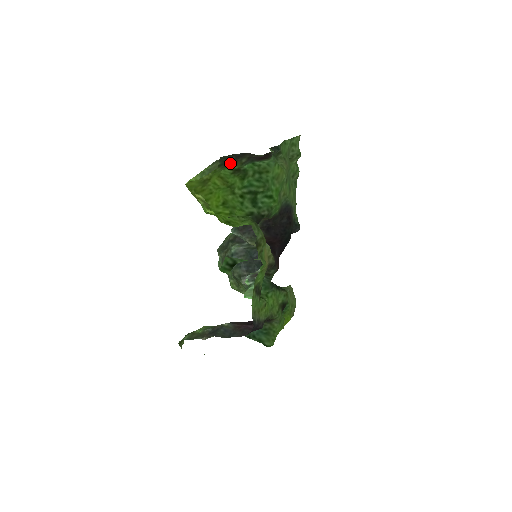
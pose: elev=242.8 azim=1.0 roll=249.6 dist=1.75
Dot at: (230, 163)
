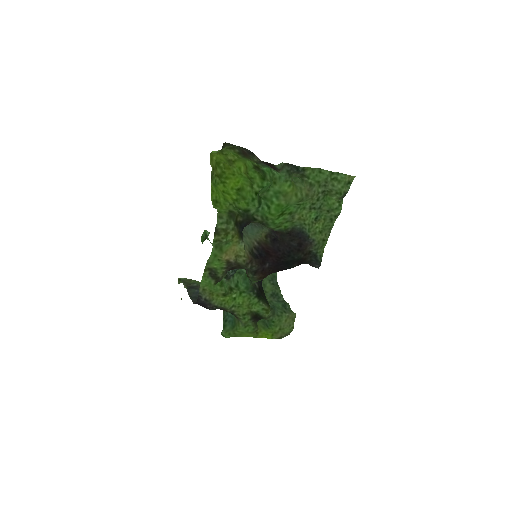
Dot at: (247, 156)
